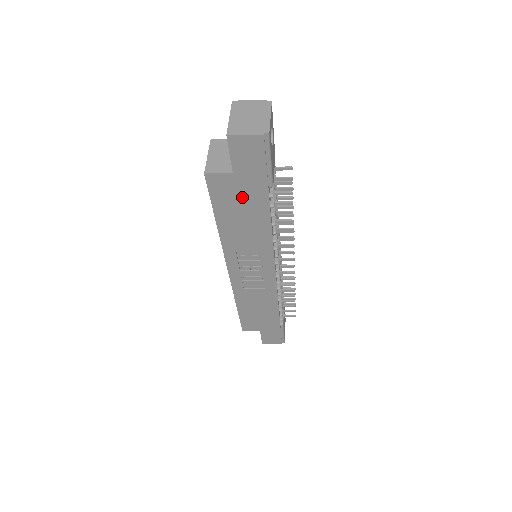
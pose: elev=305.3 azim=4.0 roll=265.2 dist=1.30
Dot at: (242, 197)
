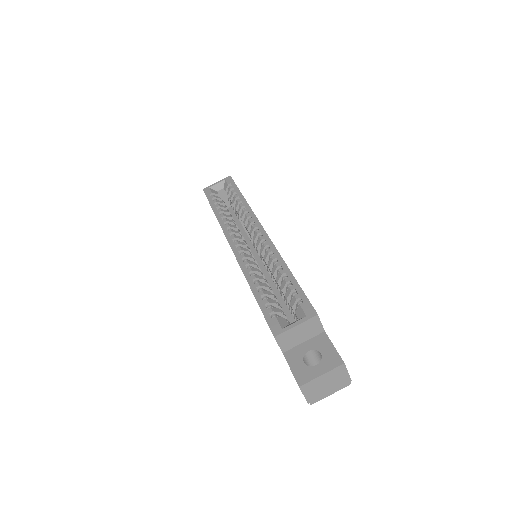
Dot at: occluded
